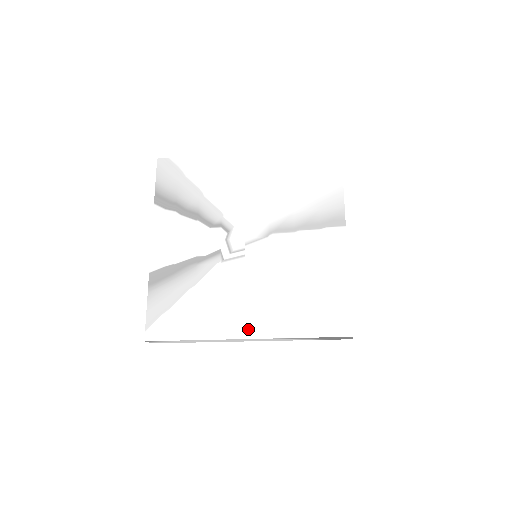
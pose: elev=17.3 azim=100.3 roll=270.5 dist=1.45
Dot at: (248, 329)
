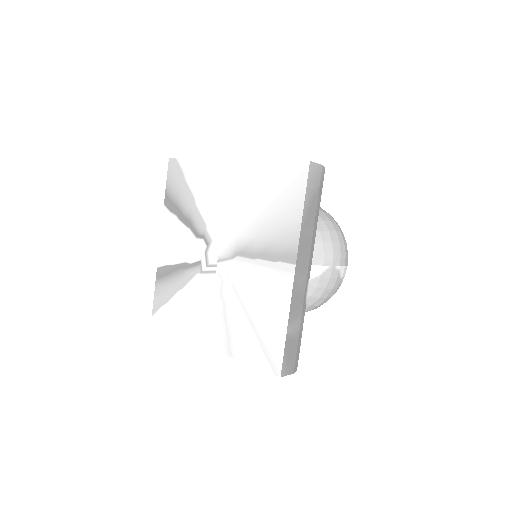
Dot at: (210, 340)
